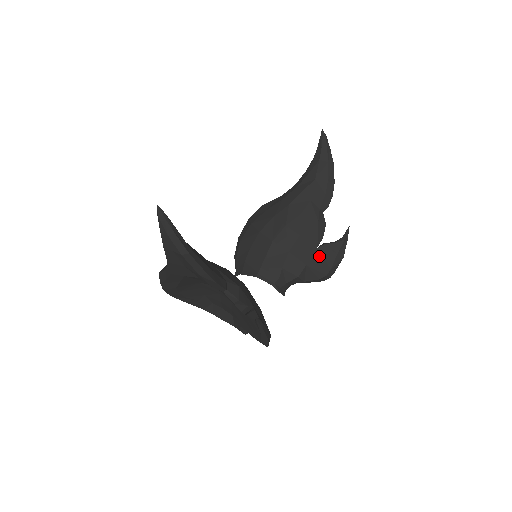
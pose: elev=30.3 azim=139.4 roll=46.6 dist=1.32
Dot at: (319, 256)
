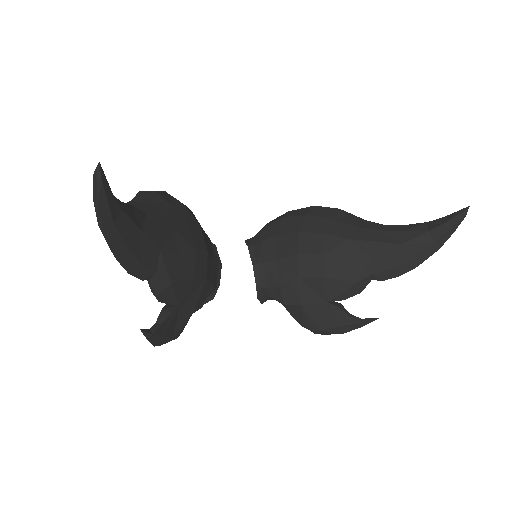
Dot at: (322, 310)
